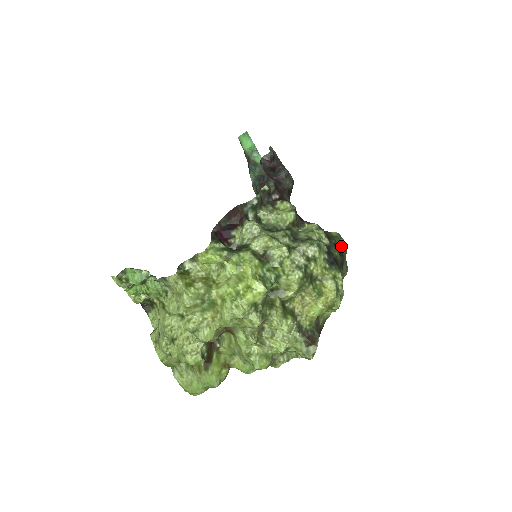
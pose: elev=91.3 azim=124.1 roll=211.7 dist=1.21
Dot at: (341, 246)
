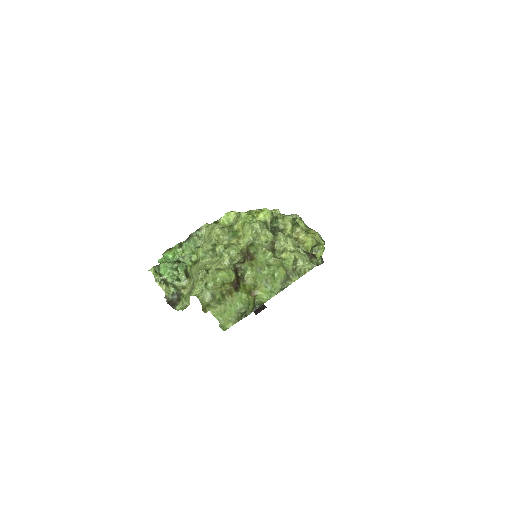
Dot at: occluded
